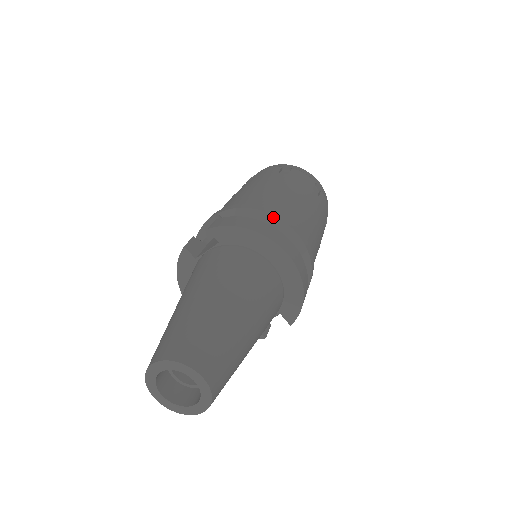
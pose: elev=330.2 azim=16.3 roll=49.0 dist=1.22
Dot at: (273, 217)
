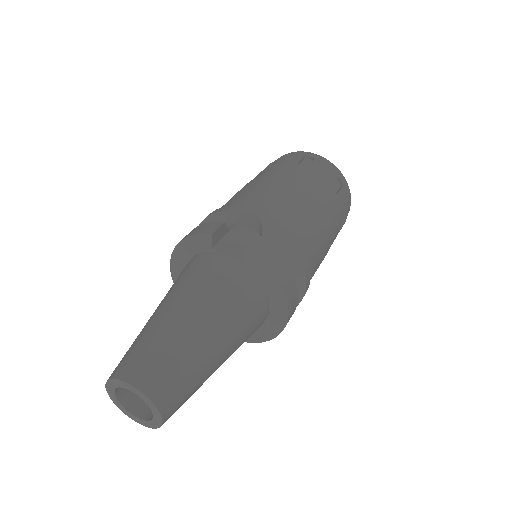
Dot at: (301, 266)
